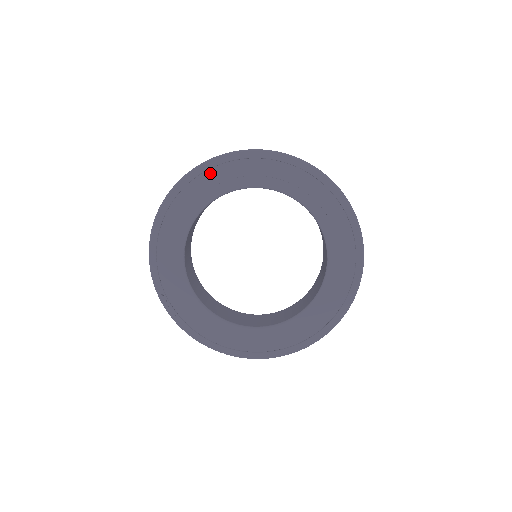
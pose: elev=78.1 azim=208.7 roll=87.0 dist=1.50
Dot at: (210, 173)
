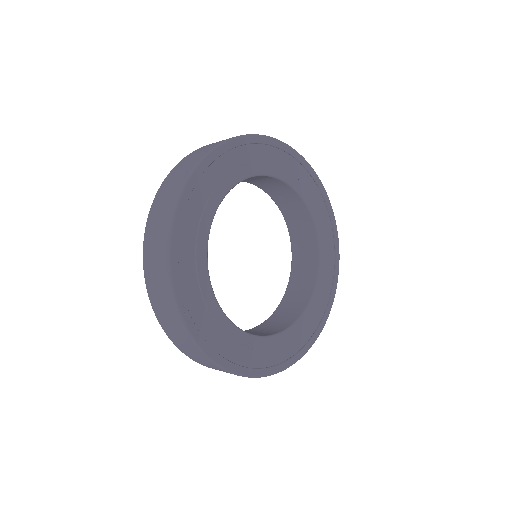
Dot at: (232, 153)
